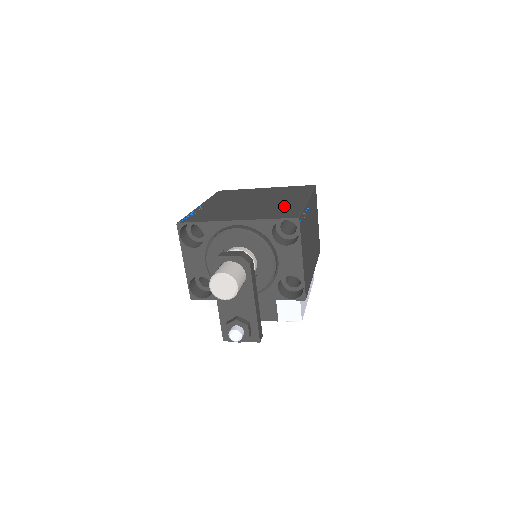
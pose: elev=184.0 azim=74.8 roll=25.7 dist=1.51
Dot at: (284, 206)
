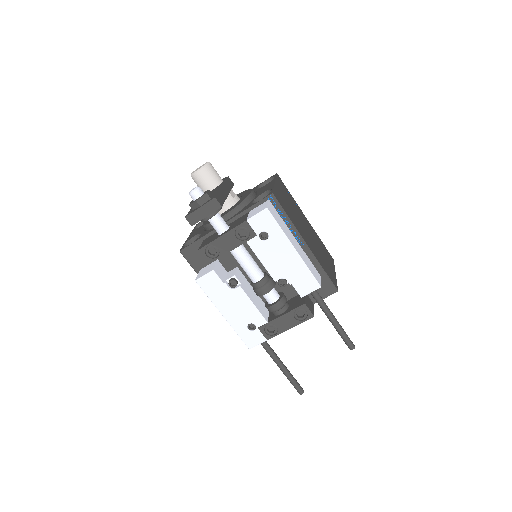
Dot at: occluded
